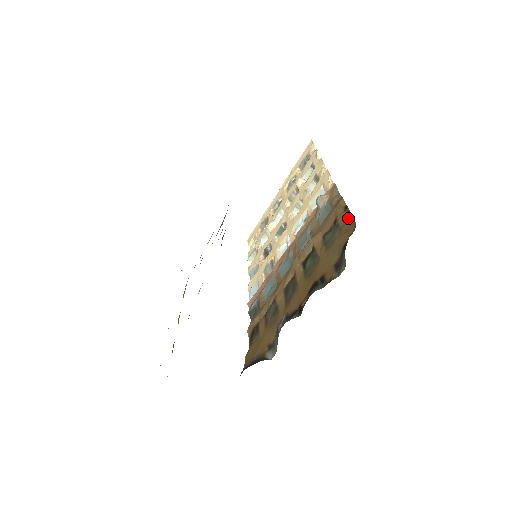
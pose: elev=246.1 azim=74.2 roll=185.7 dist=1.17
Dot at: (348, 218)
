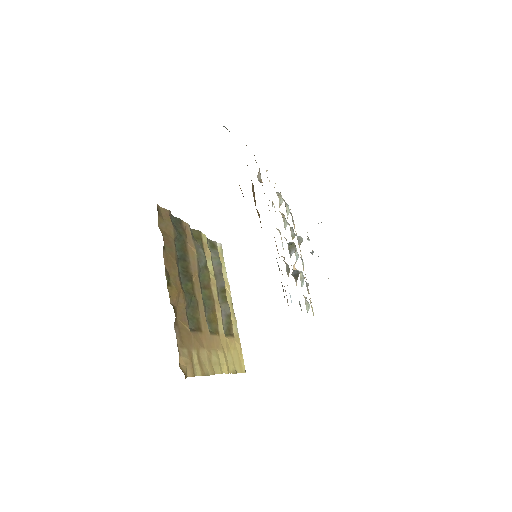
Dot at: occluded
